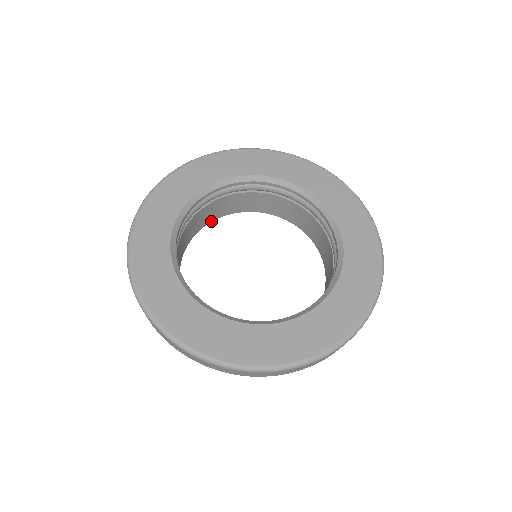
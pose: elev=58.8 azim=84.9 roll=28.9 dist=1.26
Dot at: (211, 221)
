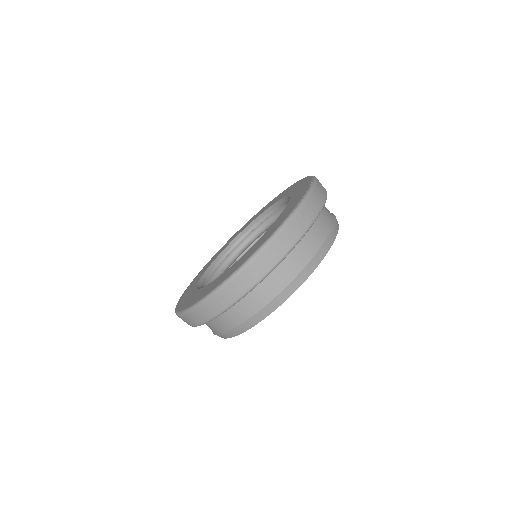
Dot at: occluded
